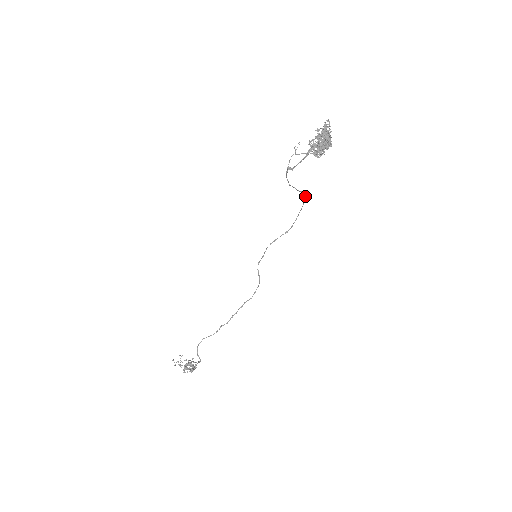
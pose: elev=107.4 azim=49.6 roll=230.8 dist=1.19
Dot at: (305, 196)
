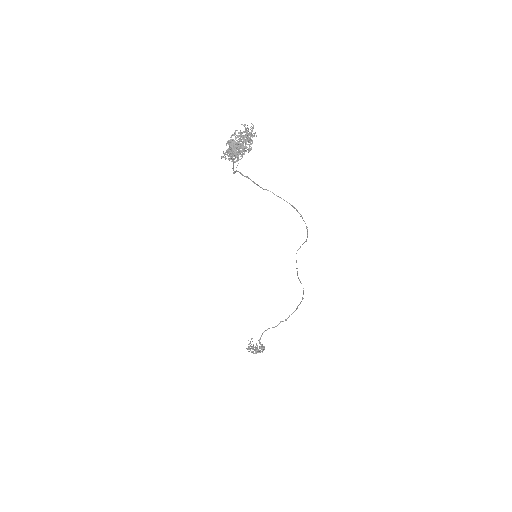
Dot at: occluded
